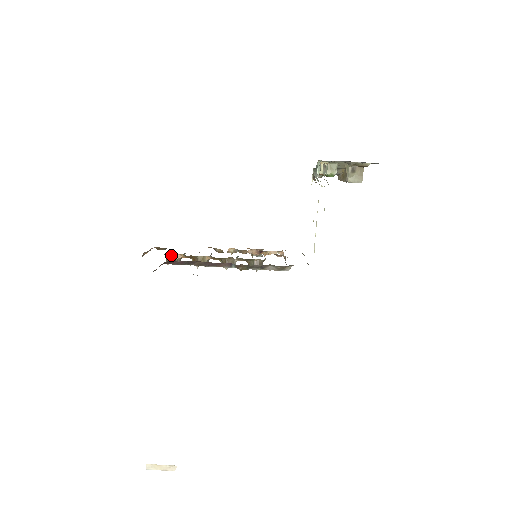
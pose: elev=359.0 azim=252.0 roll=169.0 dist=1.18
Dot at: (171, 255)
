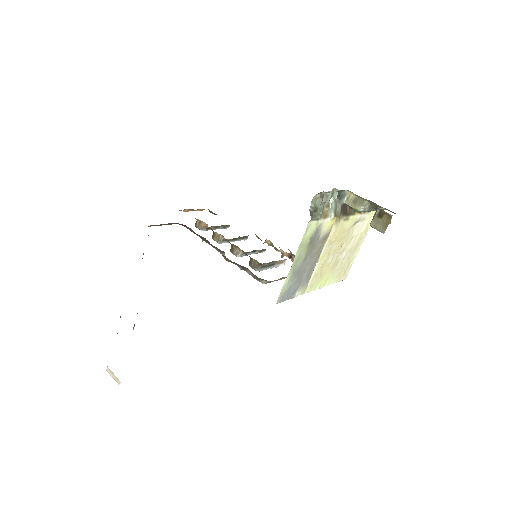
Dot at: (199, 220)
